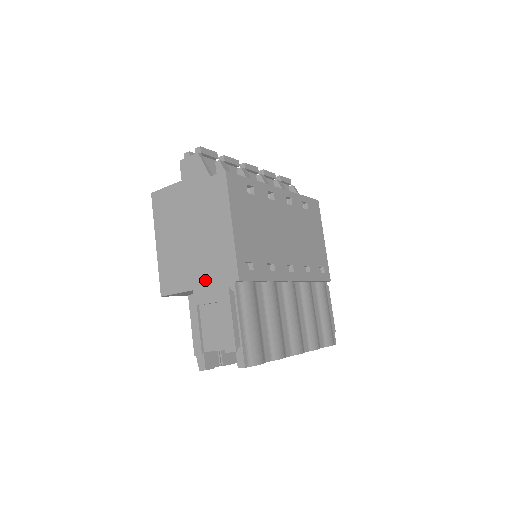
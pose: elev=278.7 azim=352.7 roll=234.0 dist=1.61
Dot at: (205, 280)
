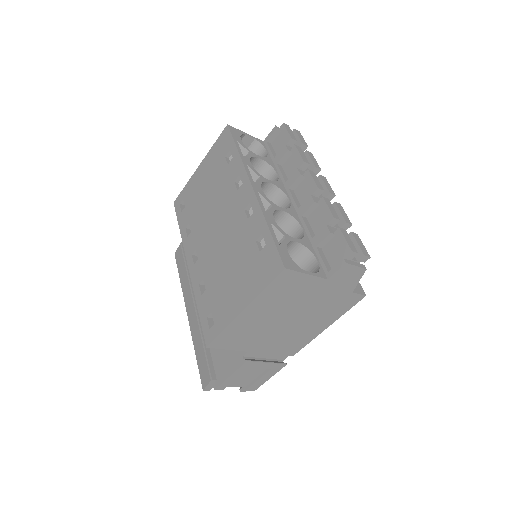
Dot at: (267, 349)
